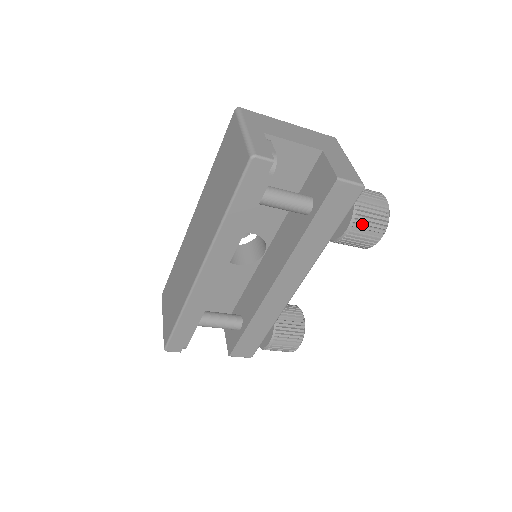
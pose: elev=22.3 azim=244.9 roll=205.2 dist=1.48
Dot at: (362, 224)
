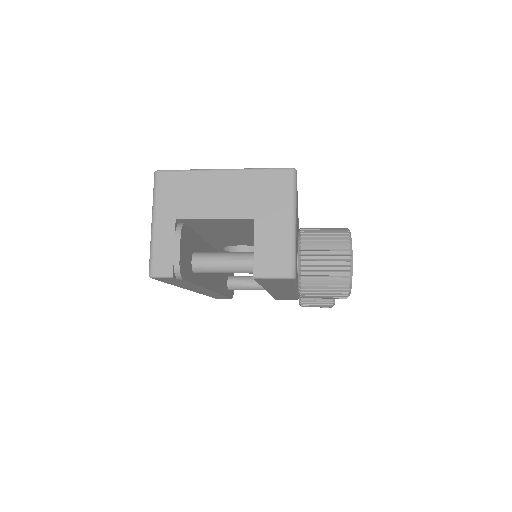
Dot at: (313, 294)
